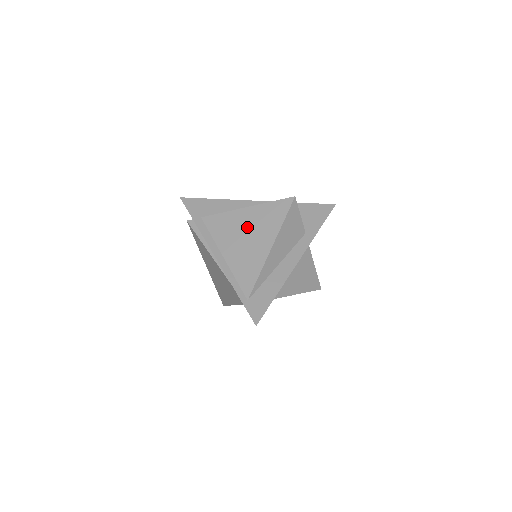
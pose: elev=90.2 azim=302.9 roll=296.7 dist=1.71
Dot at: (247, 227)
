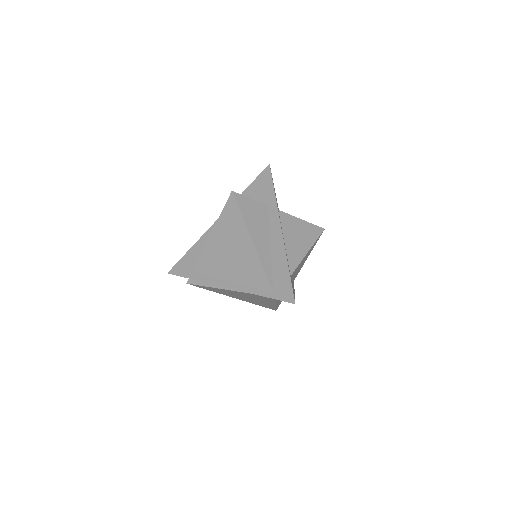
Dot at: (224, 245)
